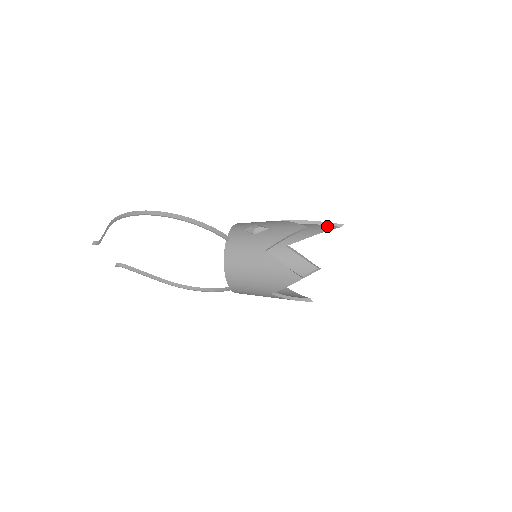
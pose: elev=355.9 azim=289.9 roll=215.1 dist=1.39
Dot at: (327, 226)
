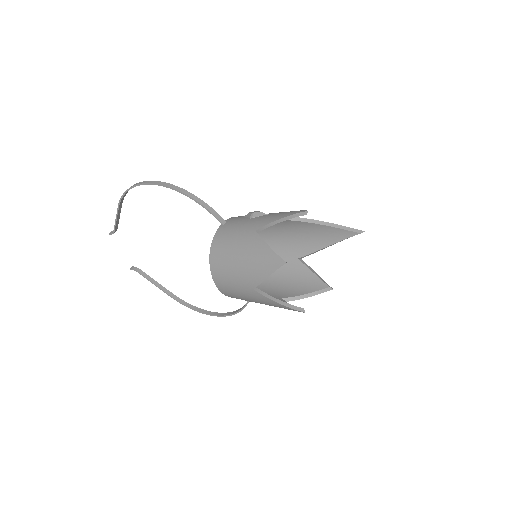
Dot at: (344, 231)
